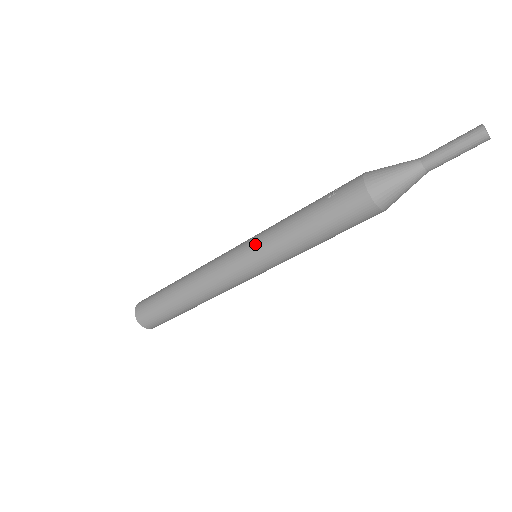
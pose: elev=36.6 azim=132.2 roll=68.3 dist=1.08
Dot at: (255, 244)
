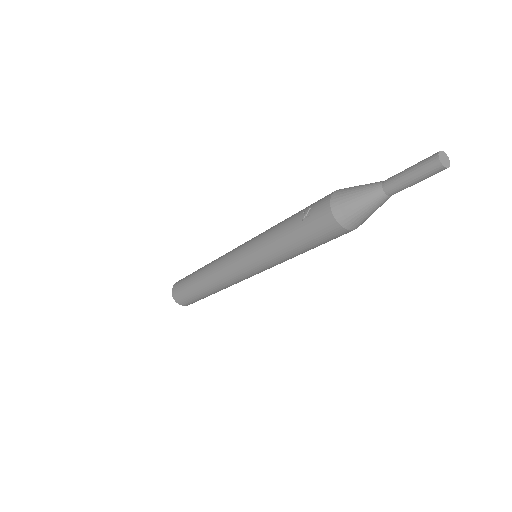
Dot at: (250, 255)
